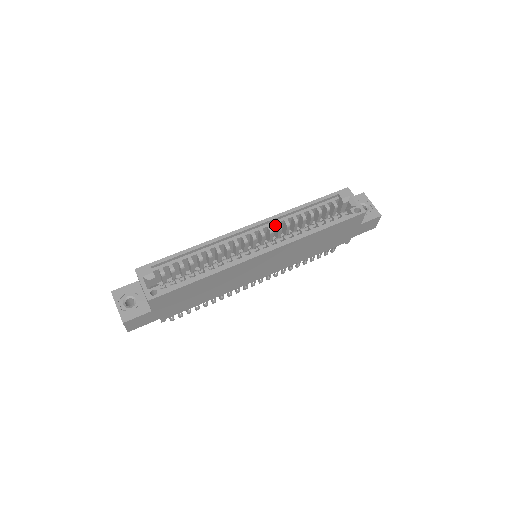
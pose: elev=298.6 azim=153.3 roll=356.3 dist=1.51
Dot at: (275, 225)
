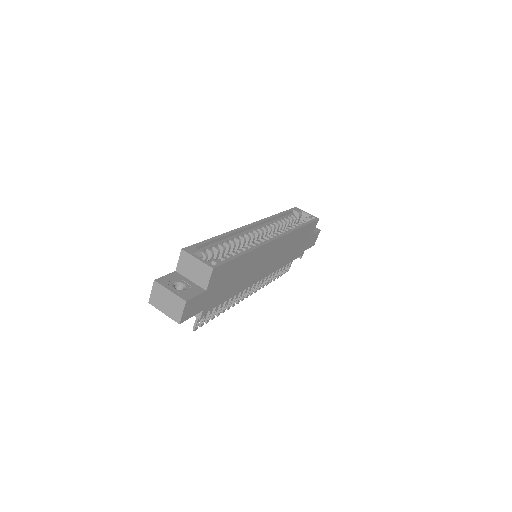
Dot at: occluded
